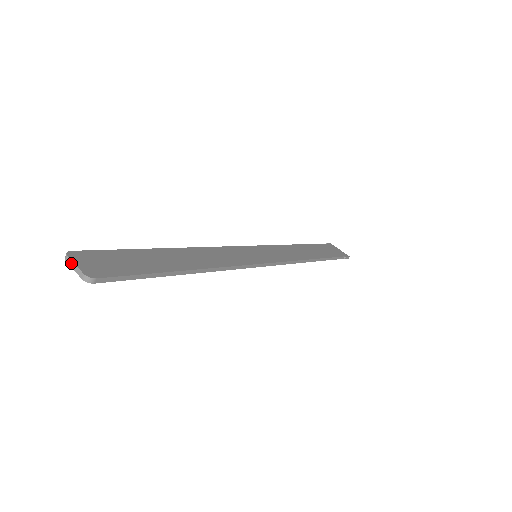
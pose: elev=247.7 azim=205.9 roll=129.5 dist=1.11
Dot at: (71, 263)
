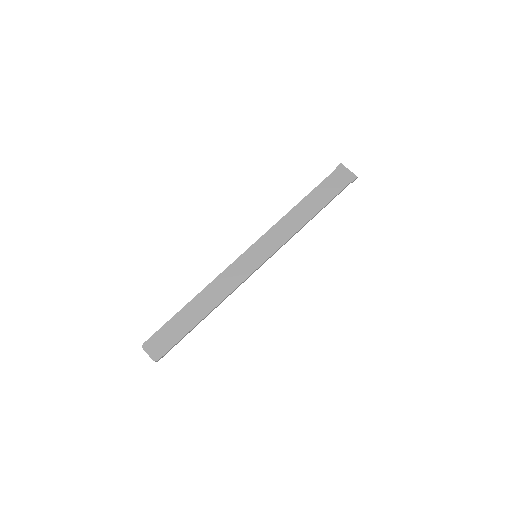
Dot at: (146, 352)
